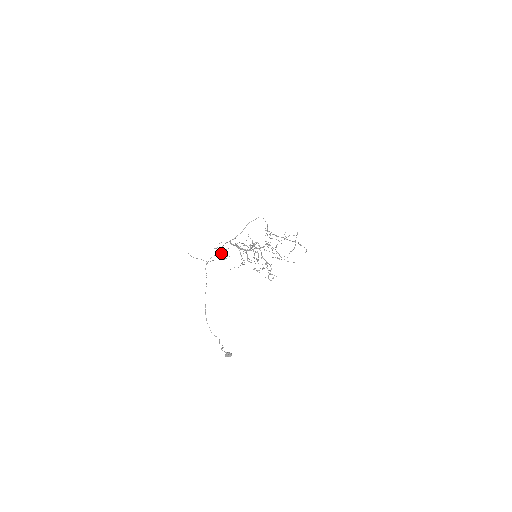
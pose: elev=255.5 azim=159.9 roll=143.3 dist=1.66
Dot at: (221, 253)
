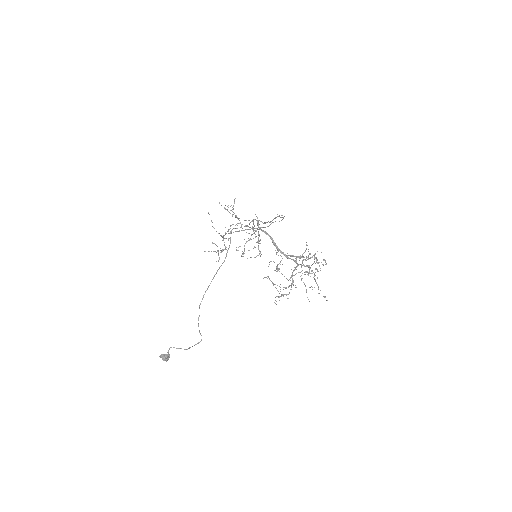
Dot at: occluded
